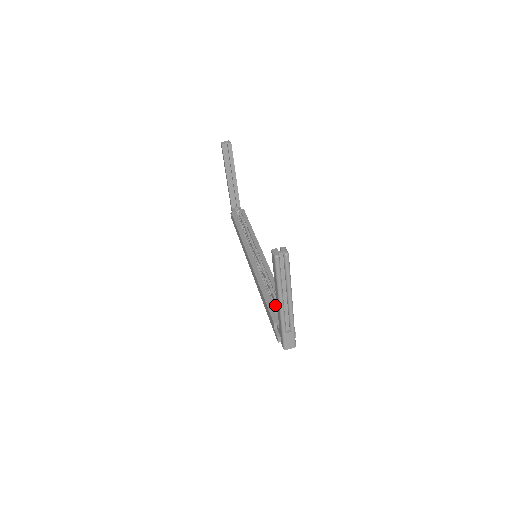
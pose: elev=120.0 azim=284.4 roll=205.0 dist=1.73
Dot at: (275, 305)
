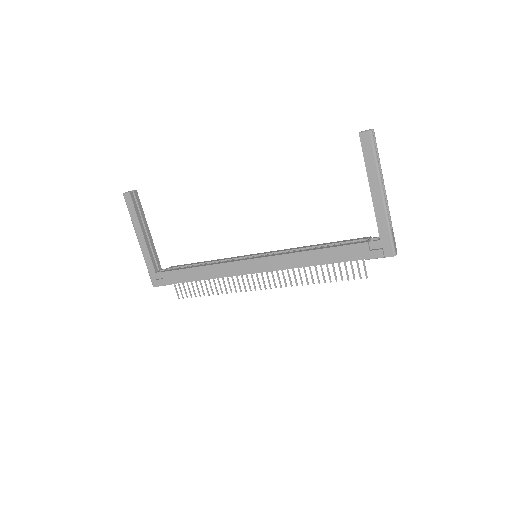
Dot at: occluded
